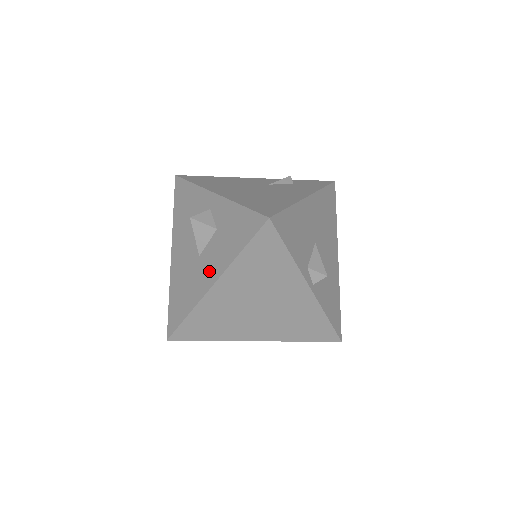
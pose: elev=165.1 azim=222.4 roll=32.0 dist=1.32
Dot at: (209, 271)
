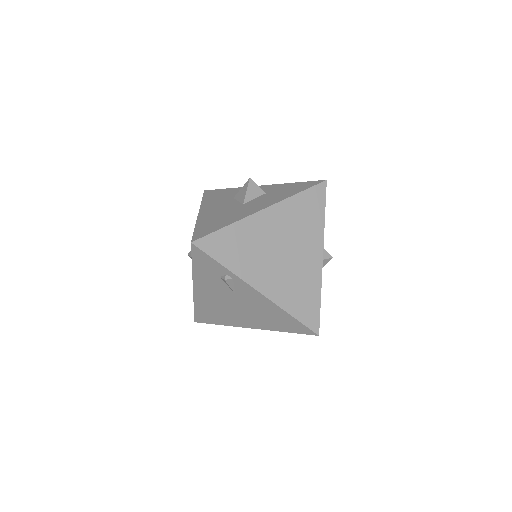
Dot at: (259, 205)
